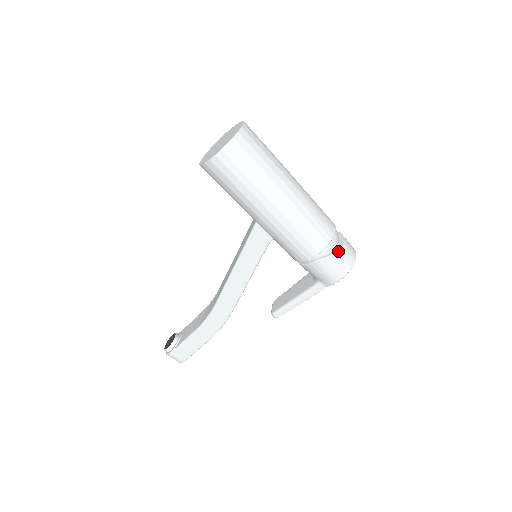
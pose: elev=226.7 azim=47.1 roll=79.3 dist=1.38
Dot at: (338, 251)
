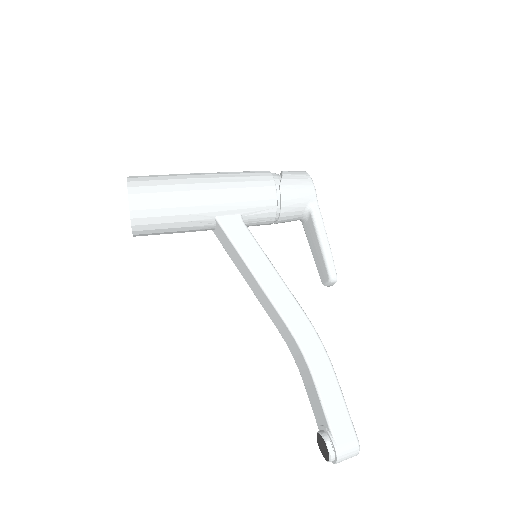
Dot at: (283, 172)
